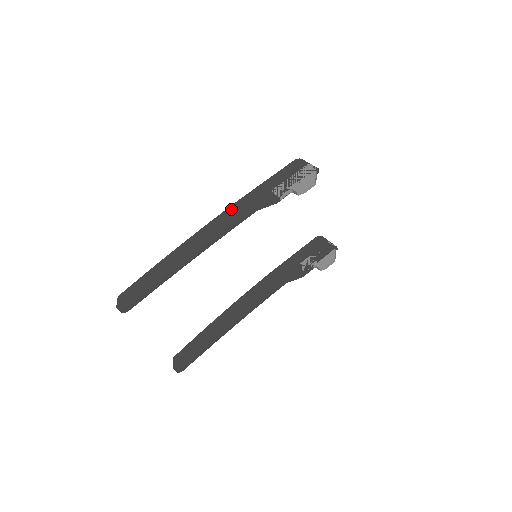
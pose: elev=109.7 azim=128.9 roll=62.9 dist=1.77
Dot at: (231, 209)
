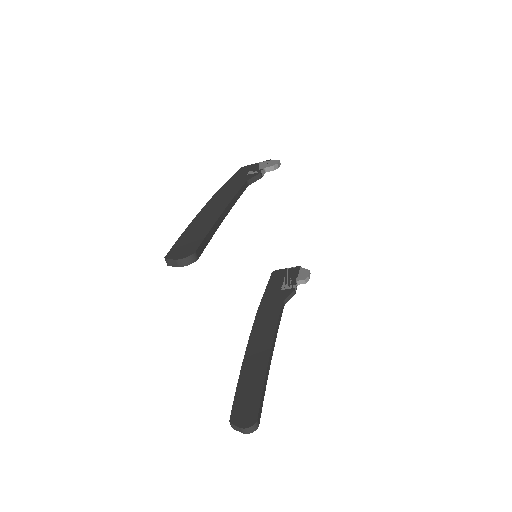
Dot at: (220, 191)
